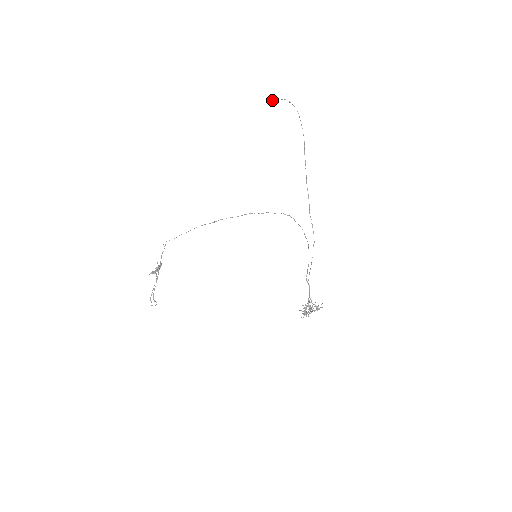
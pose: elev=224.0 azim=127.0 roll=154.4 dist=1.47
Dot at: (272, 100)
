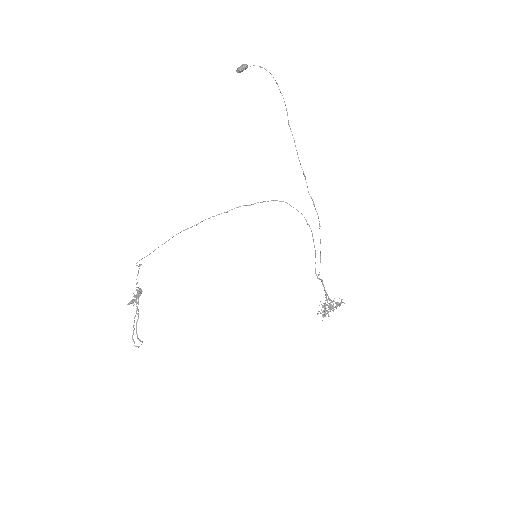
Dot at: (240, 68)
